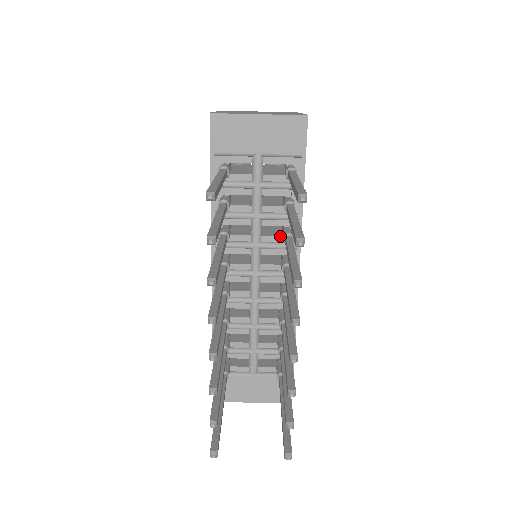
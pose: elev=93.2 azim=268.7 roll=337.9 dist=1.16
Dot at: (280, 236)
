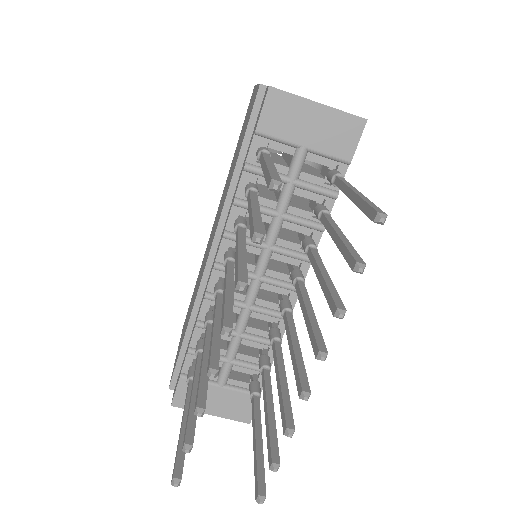
Dot at: (298, 244)
